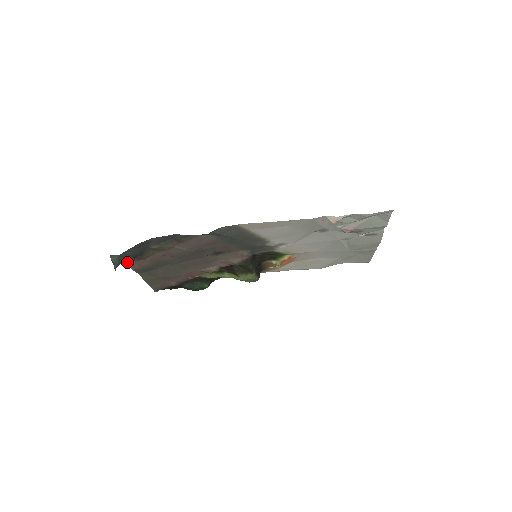
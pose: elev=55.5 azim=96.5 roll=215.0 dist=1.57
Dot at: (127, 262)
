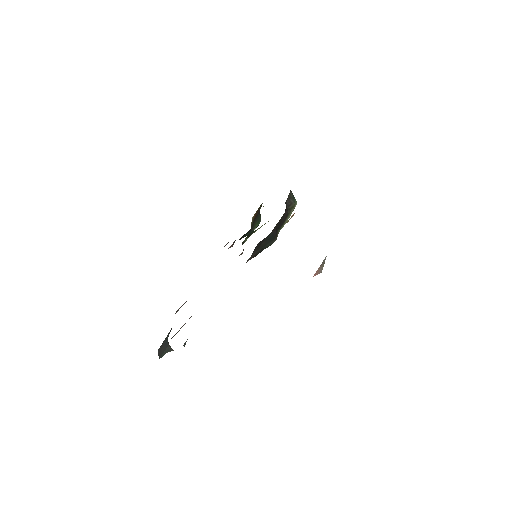
Dot at: occluded
